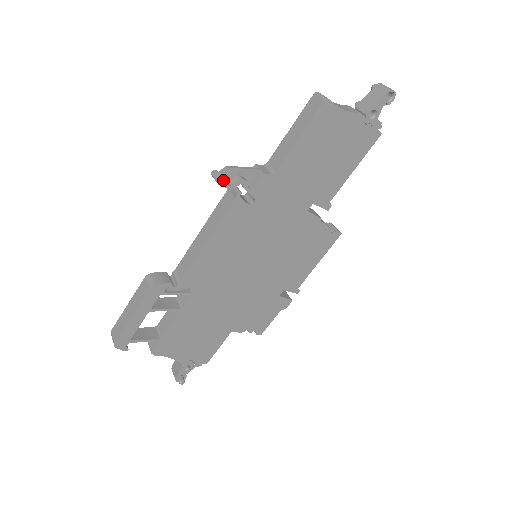
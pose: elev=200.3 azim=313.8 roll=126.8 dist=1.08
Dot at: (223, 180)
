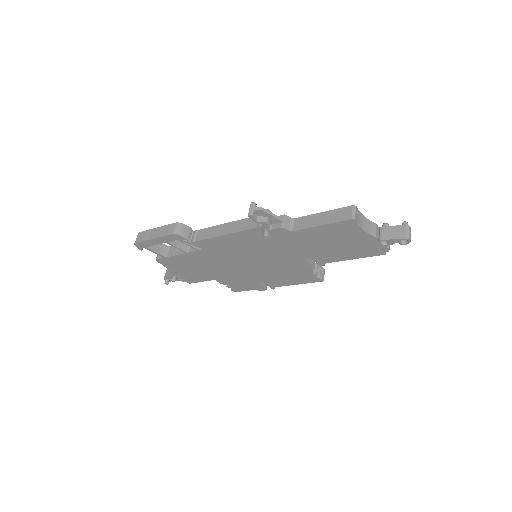
Dot at: (253, 216)
